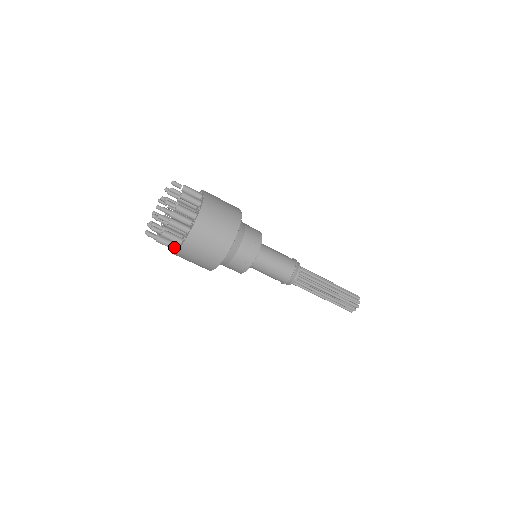
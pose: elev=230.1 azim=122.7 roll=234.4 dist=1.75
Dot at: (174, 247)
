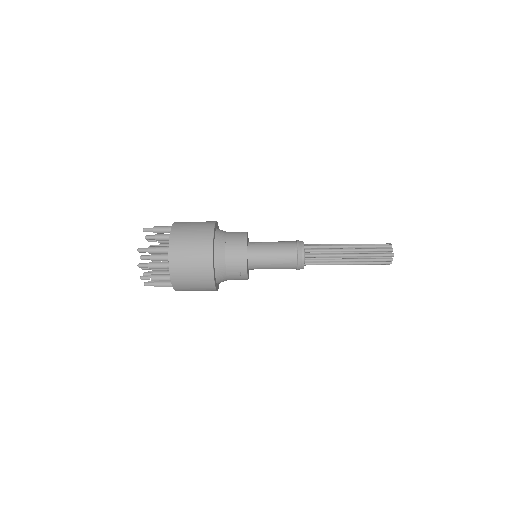
Dot at: occluded
